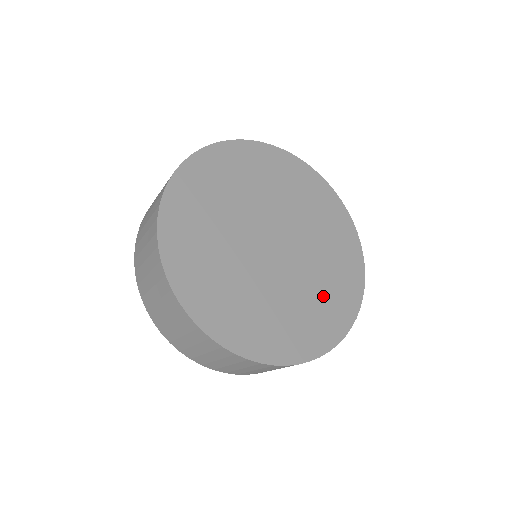
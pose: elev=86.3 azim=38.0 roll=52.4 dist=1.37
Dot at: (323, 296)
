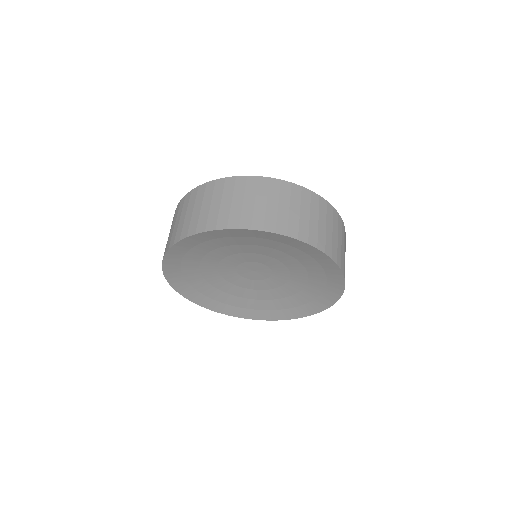
Dot at: occluded
